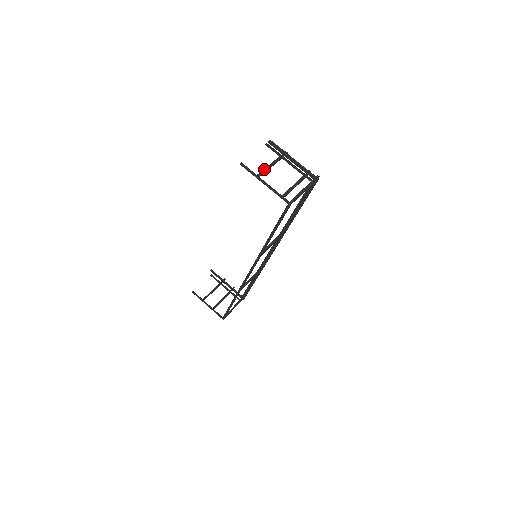
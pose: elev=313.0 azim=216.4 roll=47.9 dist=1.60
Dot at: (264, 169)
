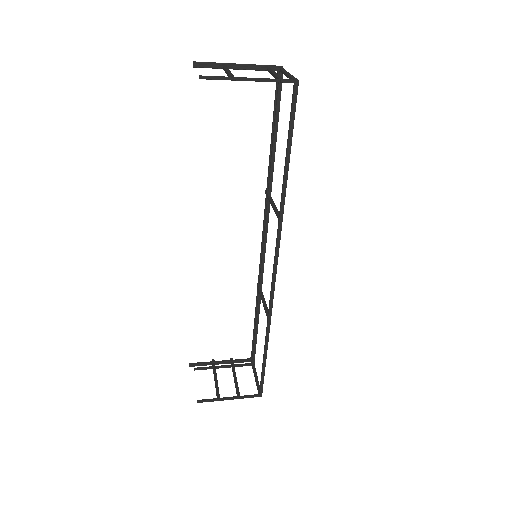
Dot at: (228, 73)
